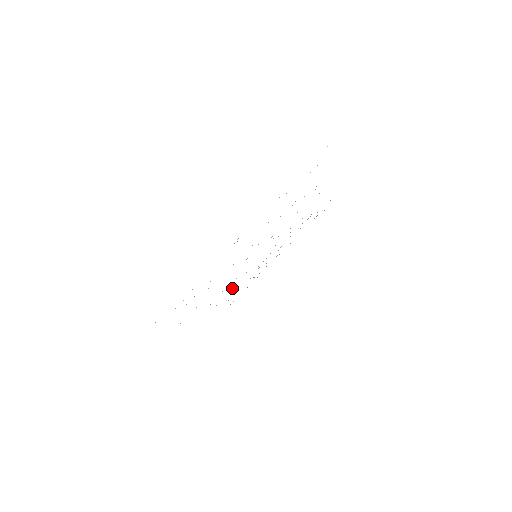
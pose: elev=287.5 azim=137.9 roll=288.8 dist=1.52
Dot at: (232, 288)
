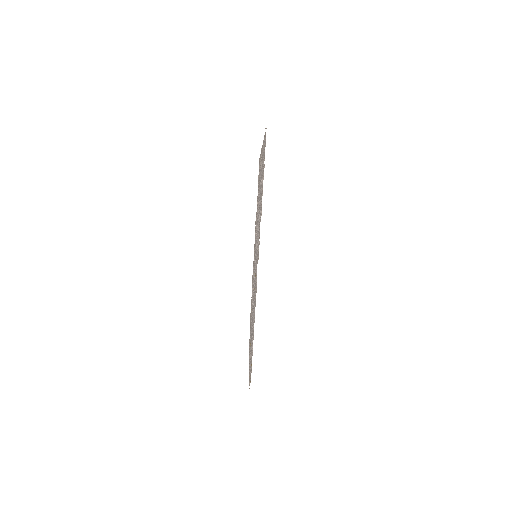
Dot at: occluded
